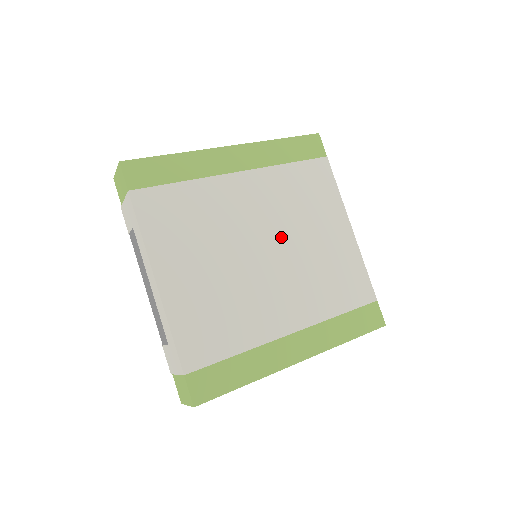
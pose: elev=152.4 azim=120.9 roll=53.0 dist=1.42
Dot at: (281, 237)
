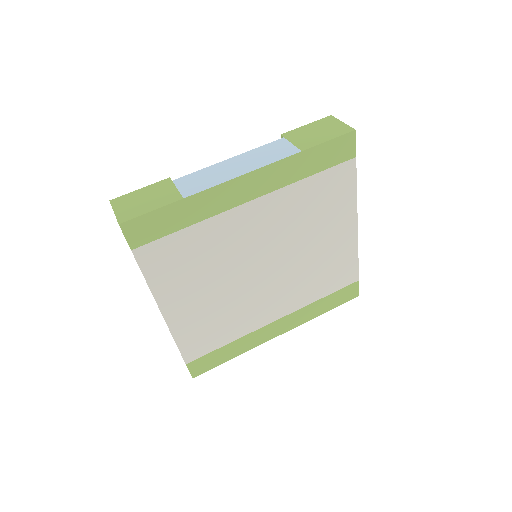
Dot at: (283, 252)
